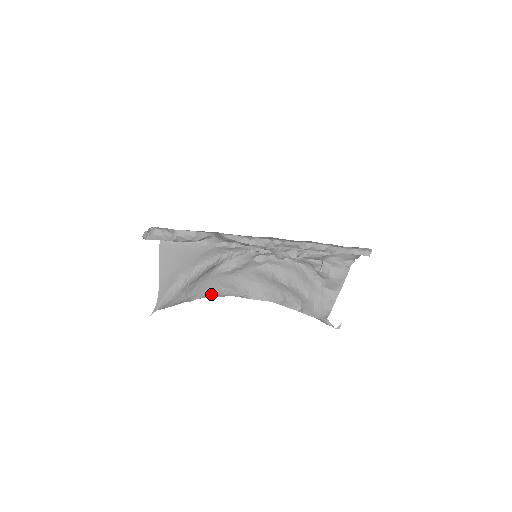
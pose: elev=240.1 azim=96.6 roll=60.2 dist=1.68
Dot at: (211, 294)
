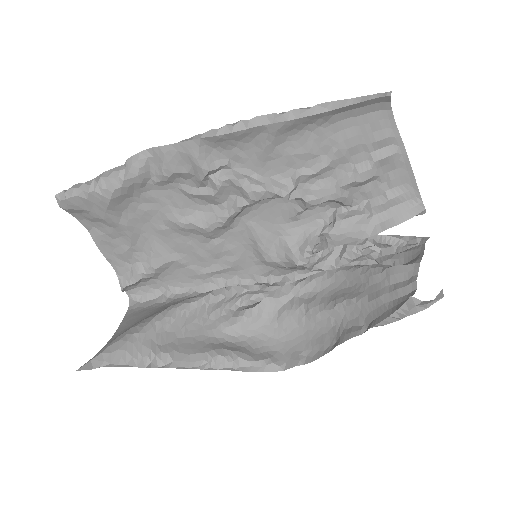
Dot at: (204, 357)
